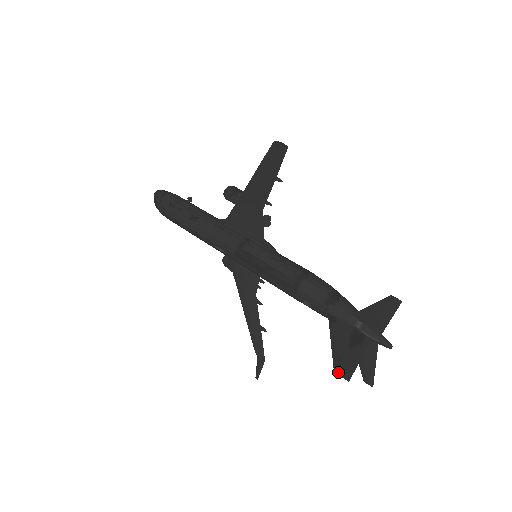
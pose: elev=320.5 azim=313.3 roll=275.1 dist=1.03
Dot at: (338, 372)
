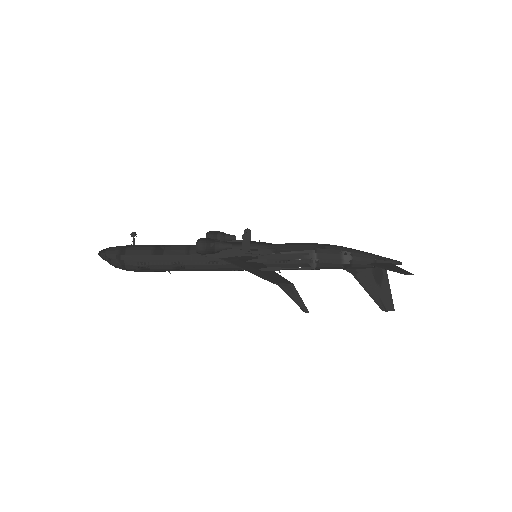
Dot at: (386, 311)
